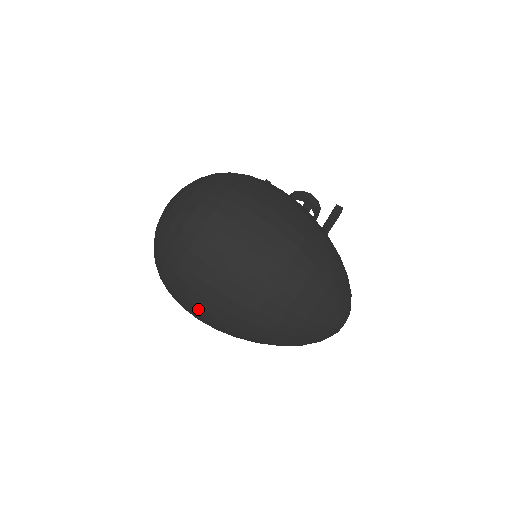
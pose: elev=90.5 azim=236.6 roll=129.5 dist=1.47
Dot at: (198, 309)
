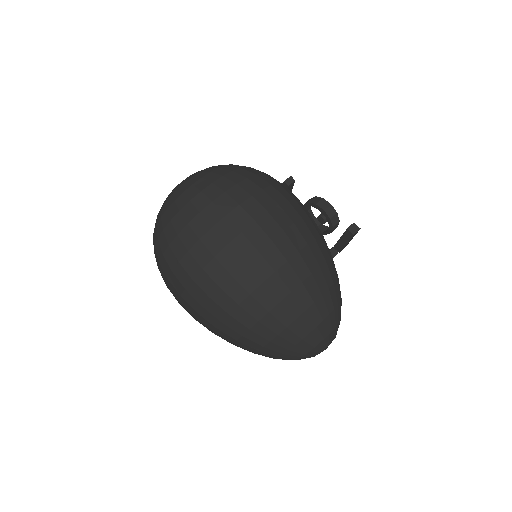
Dot at: (176, 298)
